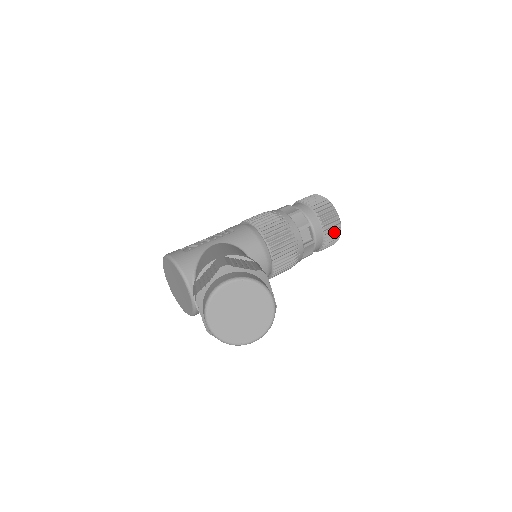
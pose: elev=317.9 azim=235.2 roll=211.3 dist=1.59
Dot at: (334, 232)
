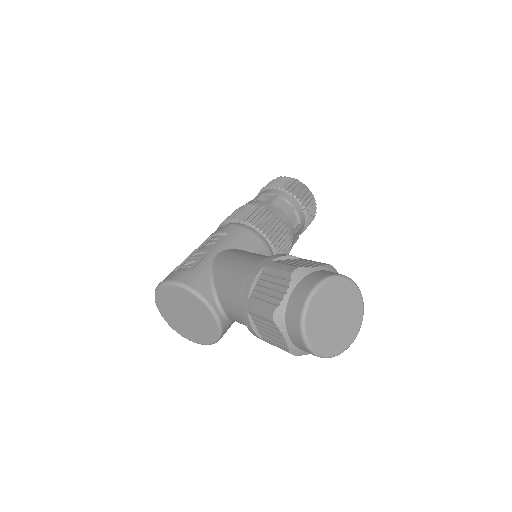
Dot at: (312, 212)
